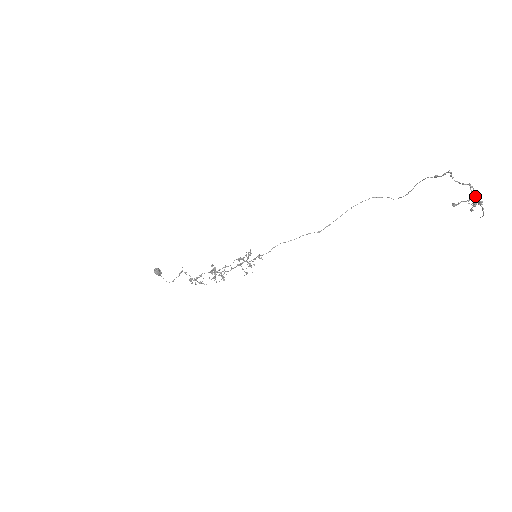
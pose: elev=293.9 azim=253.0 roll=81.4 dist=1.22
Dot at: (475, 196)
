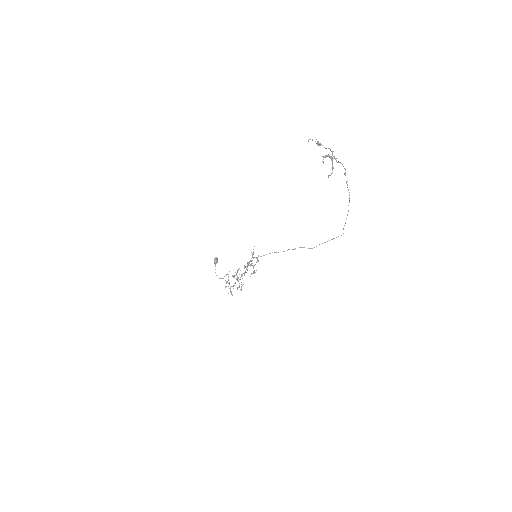
Dot at: (331, 157)
